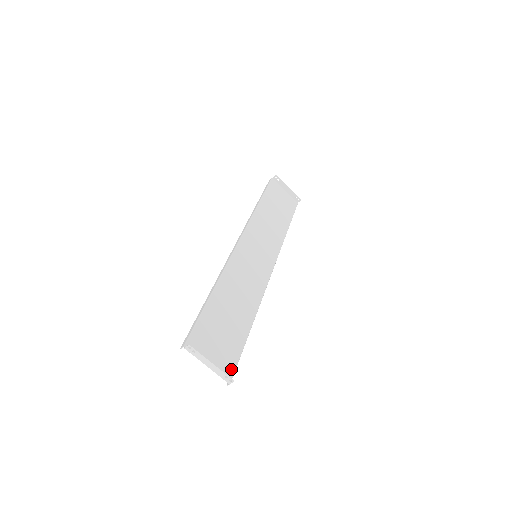
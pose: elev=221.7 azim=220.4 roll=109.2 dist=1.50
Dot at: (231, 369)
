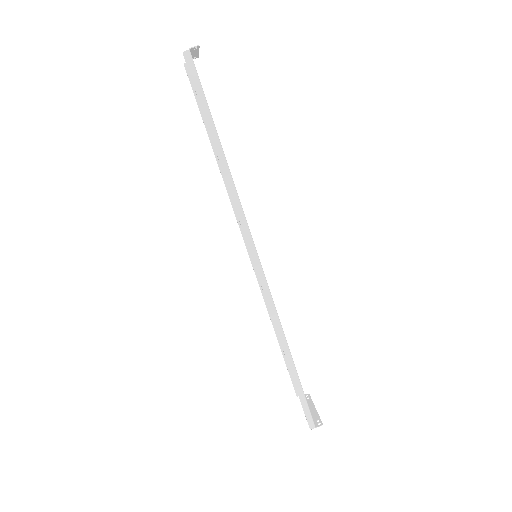
Dot at: (196, 70)
